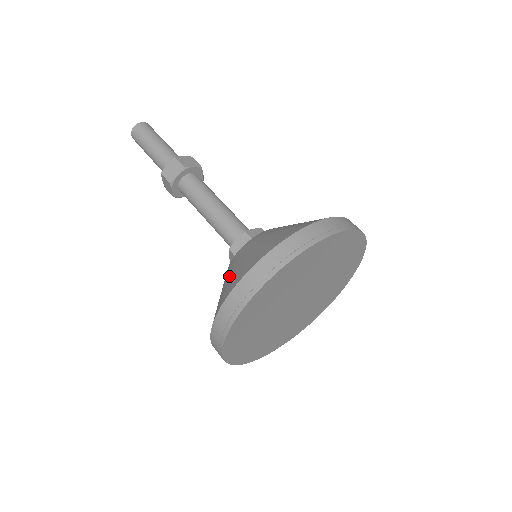
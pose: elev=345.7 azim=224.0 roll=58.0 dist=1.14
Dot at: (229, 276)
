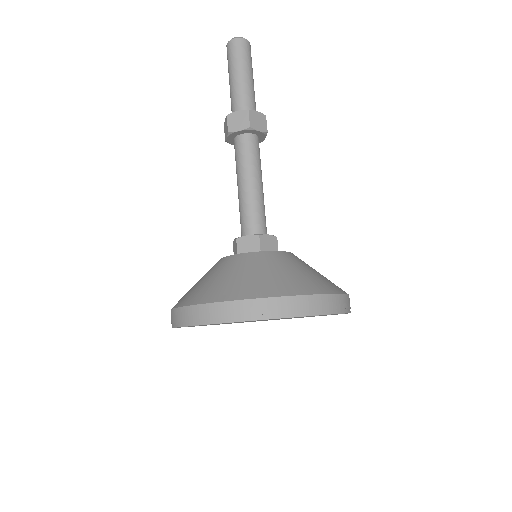
Dot at: (216, 277)
